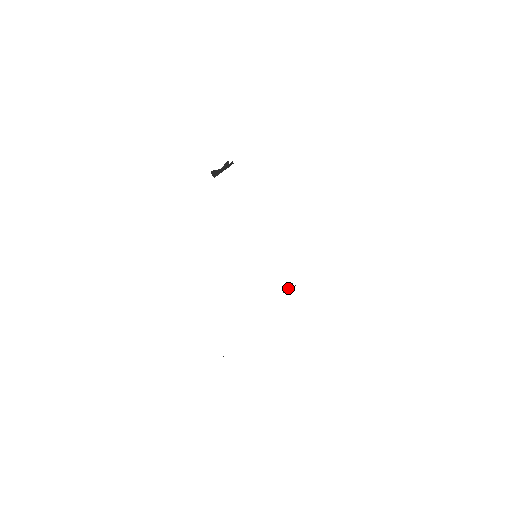
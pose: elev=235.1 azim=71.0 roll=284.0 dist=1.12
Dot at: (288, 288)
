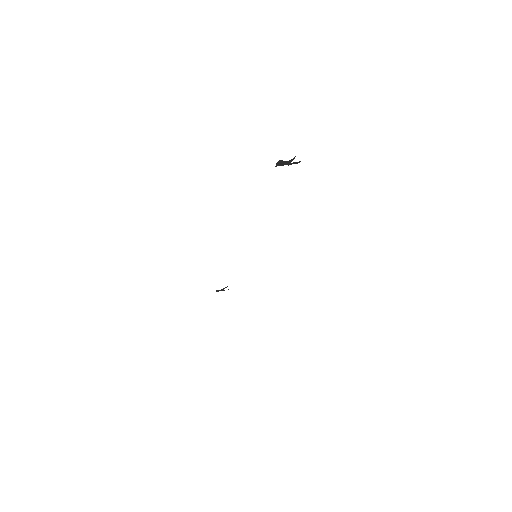
Dot at: (223, 289)
